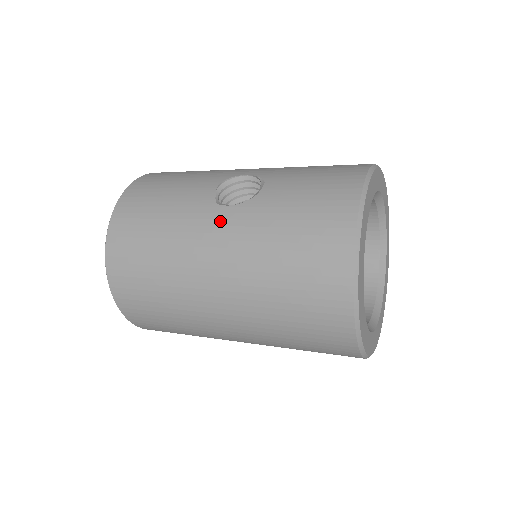
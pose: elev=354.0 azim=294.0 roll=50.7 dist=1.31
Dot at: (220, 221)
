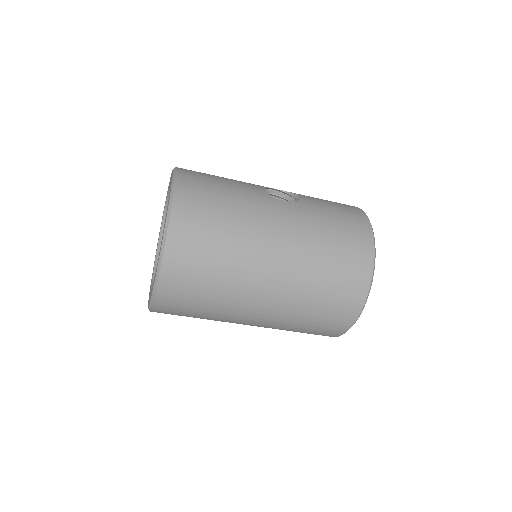
Dot at: (281, 208)
